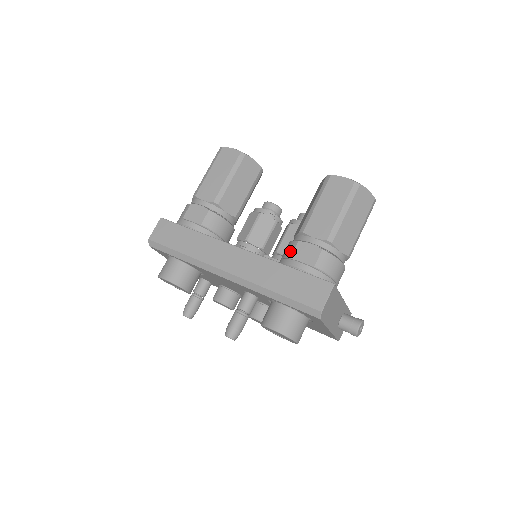
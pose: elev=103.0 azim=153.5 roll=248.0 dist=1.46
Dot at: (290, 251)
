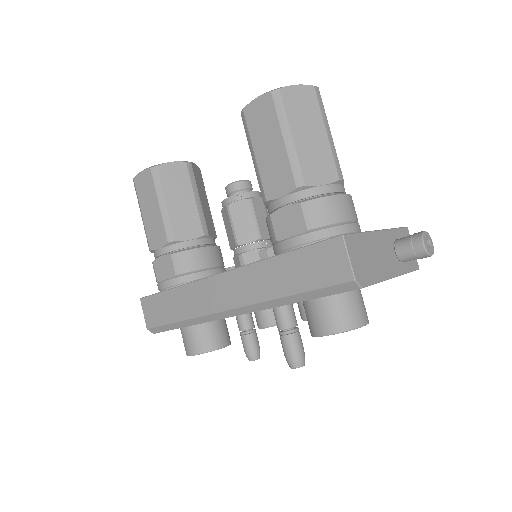
Dot at: (271, 233)
